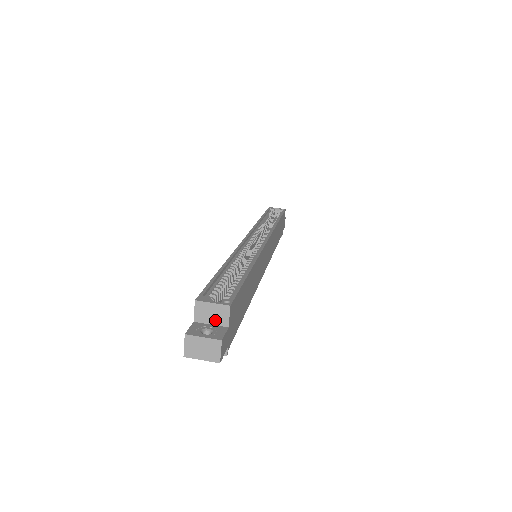
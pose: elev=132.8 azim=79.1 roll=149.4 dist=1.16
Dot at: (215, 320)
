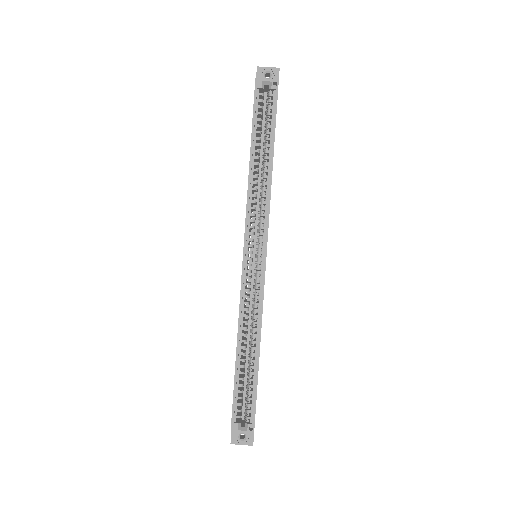
Dot at: occluded
